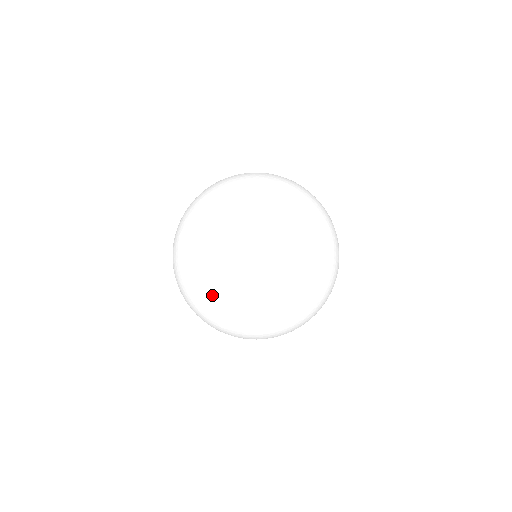
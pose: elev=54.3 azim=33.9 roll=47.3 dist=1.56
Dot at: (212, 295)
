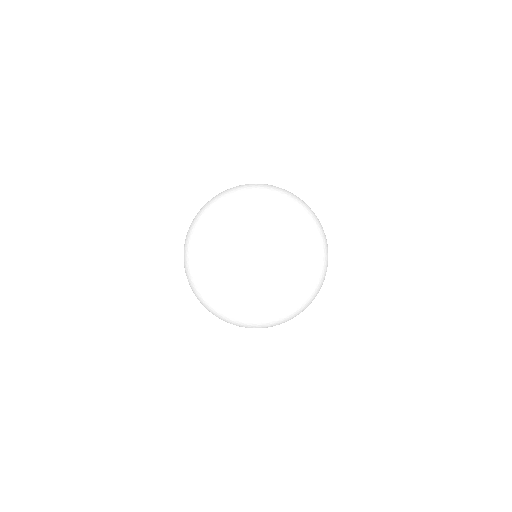
Dot at: (210, 311)
